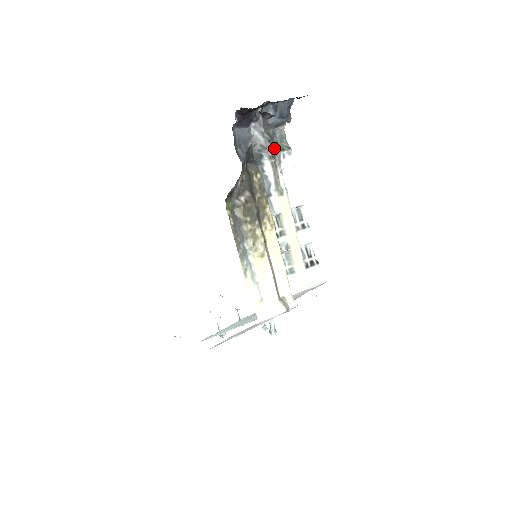
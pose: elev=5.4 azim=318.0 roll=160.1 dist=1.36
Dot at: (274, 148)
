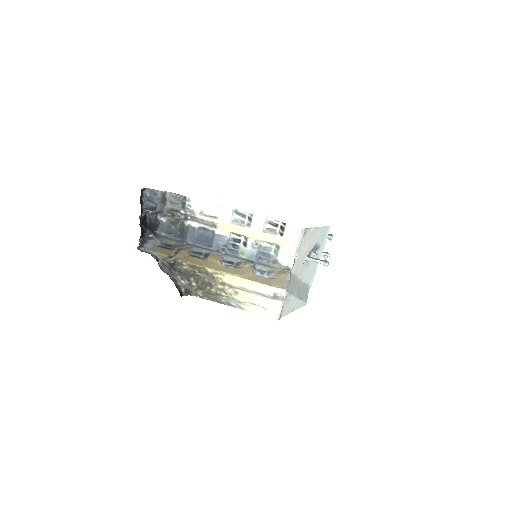
Dot at: (179, 215)
